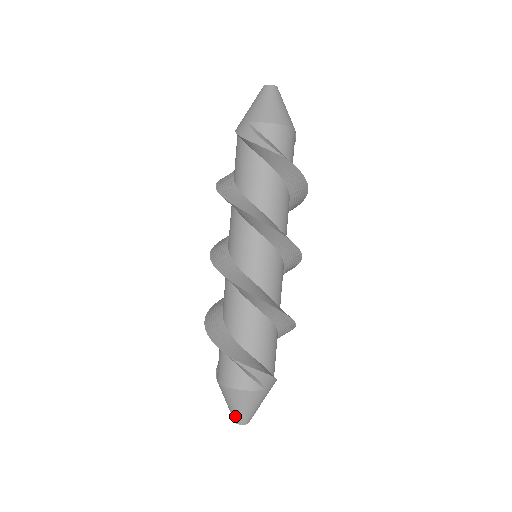
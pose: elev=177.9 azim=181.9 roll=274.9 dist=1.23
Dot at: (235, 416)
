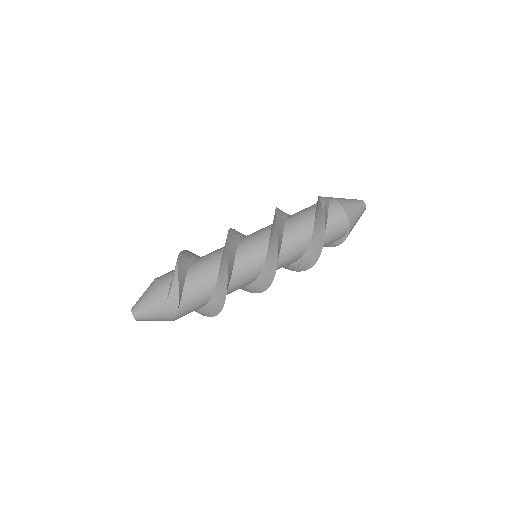
Dot at: (136, 303)
